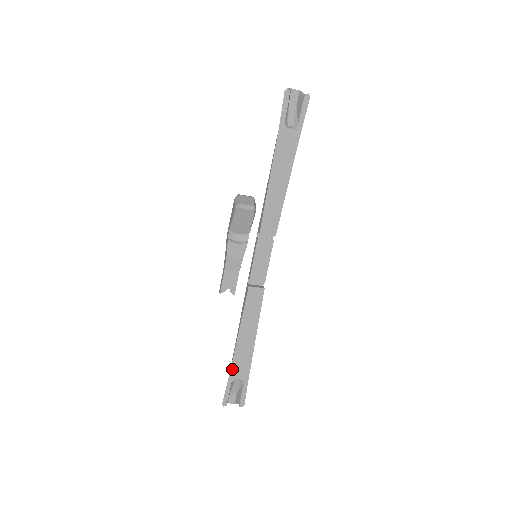
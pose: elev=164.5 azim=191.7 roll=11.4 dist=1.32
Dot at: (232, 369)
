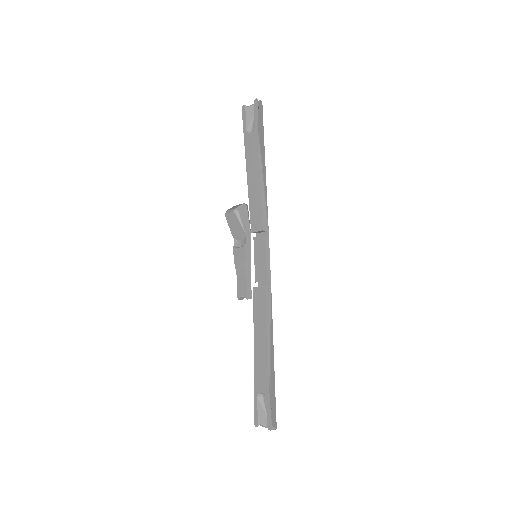
Dot at: (255, 380)
